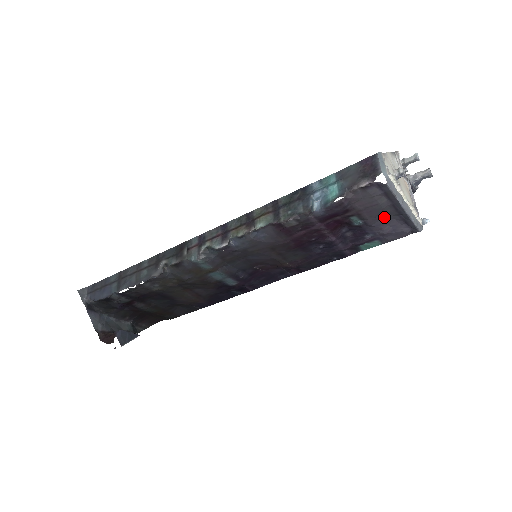
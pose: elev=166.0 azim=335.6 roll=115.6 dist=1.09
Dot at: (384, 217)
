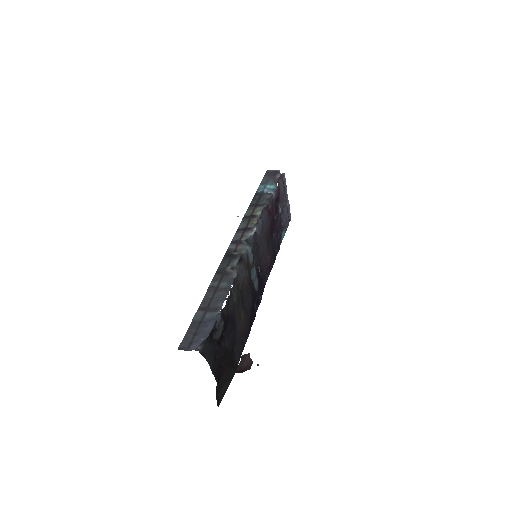
Dot at: (283, 207)
